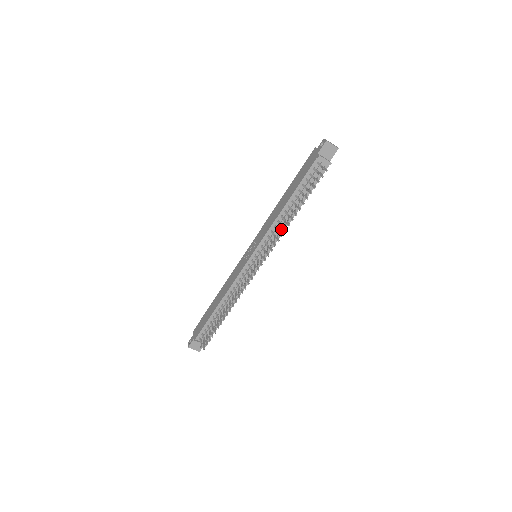
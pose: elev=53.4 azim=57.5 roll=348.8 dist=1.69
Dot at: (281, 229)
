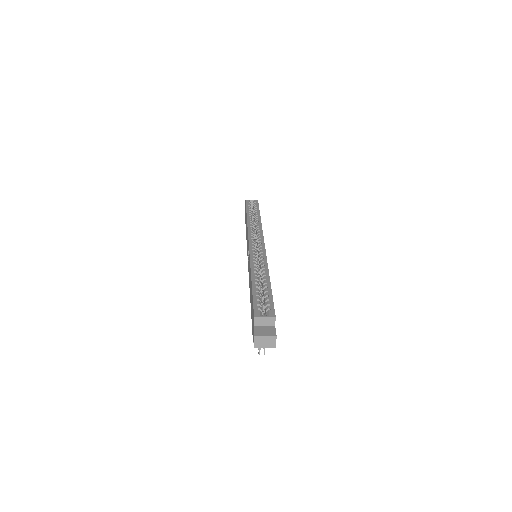
Dot at: occluded
